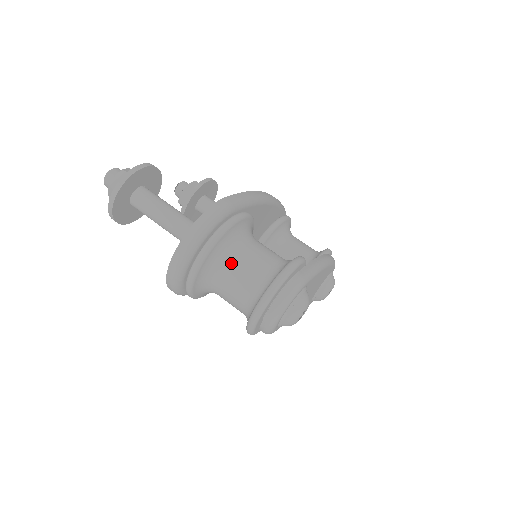
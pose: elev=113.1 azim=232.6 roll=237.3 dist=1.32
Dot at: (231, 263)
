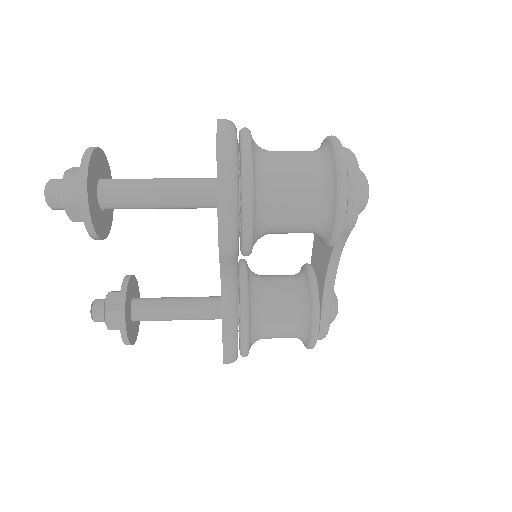
Dot at: (273, 153)
